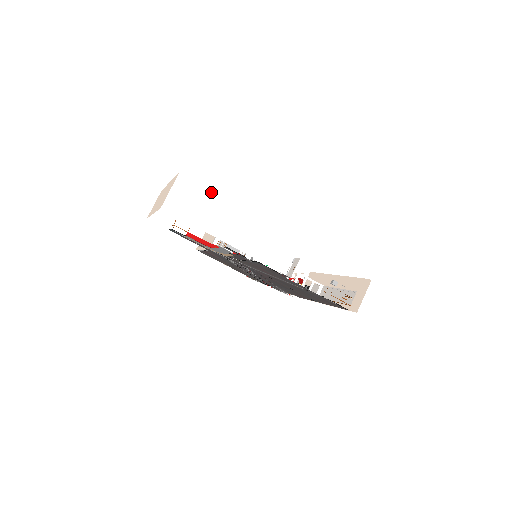
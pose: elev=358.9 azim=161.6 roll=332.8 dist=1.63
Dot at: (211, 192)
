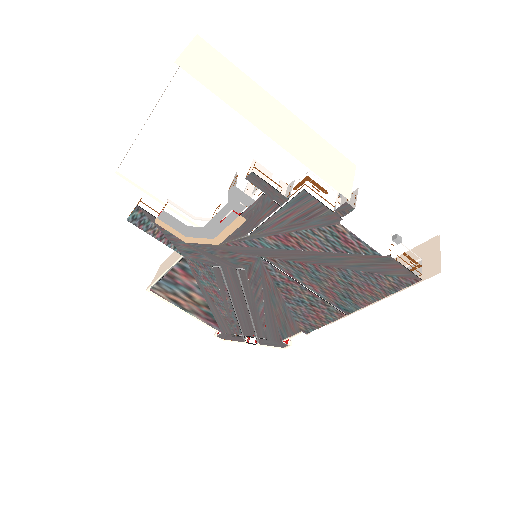
Dot at: (239, 72)
